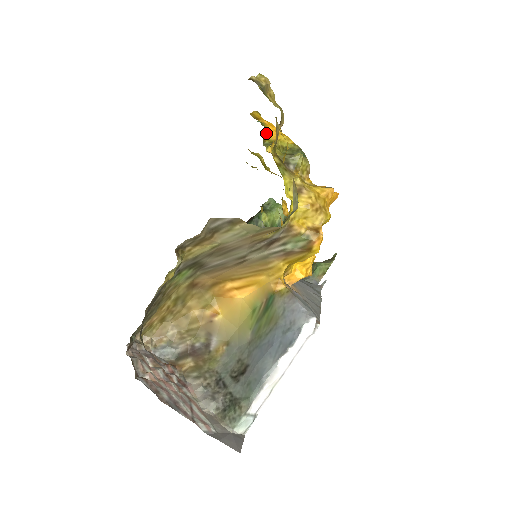
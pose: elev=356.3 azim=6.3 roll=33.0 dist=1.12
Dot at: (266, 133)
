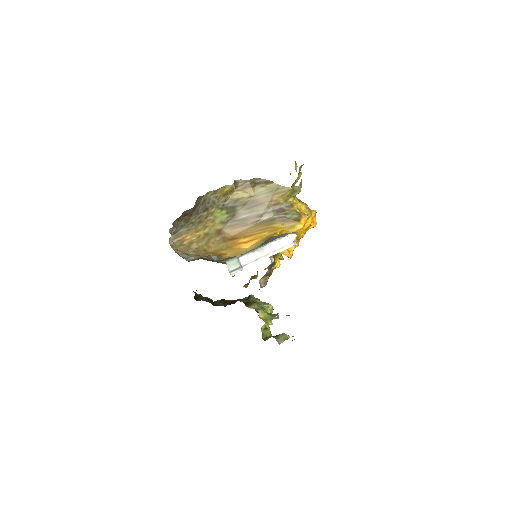
Dot at: occluded
